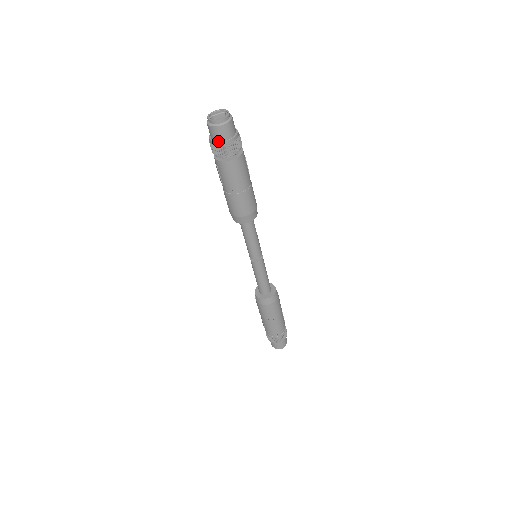
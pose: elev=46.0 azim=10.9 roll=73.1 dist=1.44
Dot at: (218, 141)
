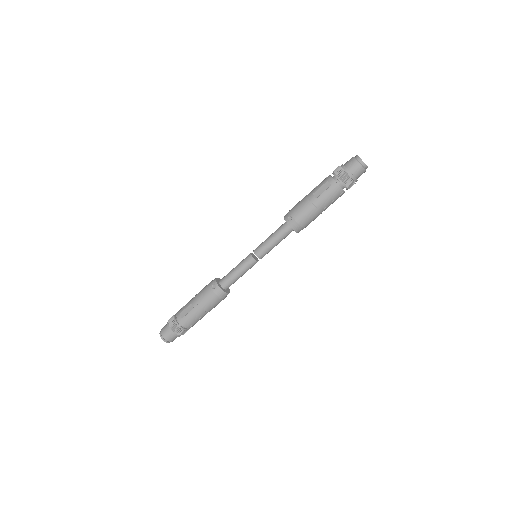
Dot at: (354, 175)
